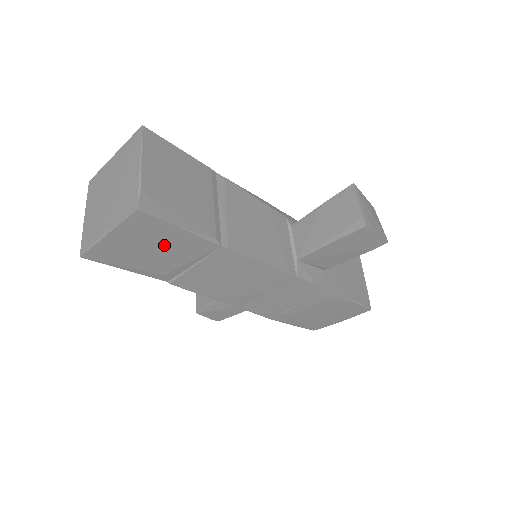
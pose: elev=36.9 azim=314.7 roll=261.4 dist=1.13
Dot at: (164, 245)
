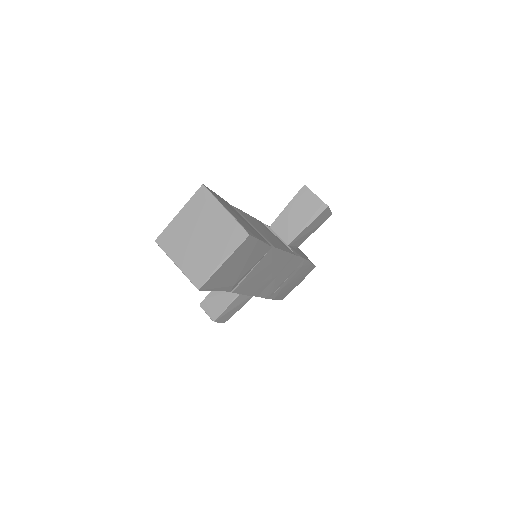
Dot at: (247, 259)
